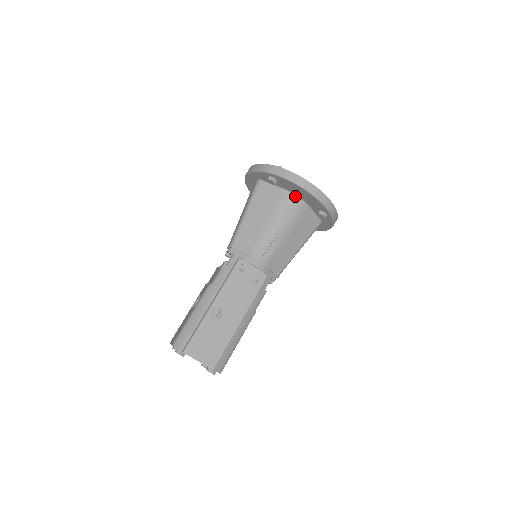
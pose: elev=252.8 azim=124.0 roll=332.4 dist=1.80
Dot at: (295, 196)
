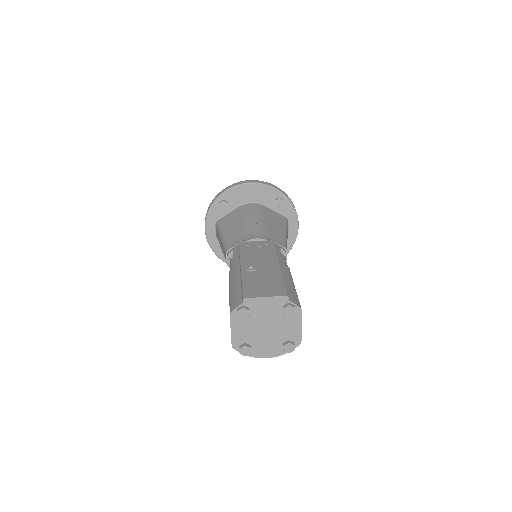
Dot at: (249, 204)
